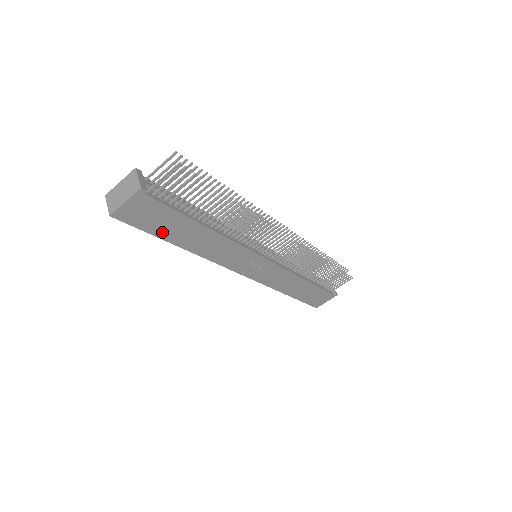
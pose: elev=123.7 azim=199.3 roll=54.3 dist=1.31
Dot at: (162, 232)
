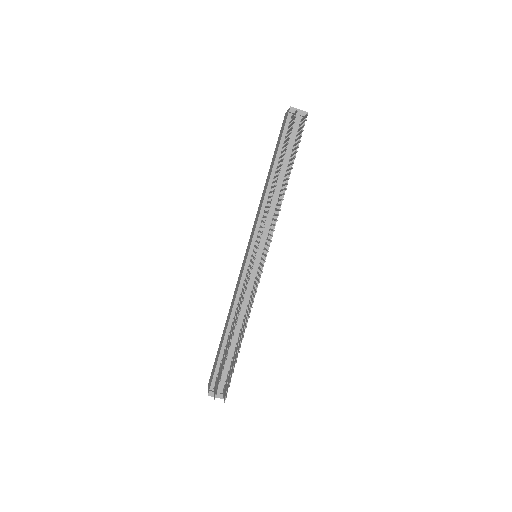
Dot at: occluded
